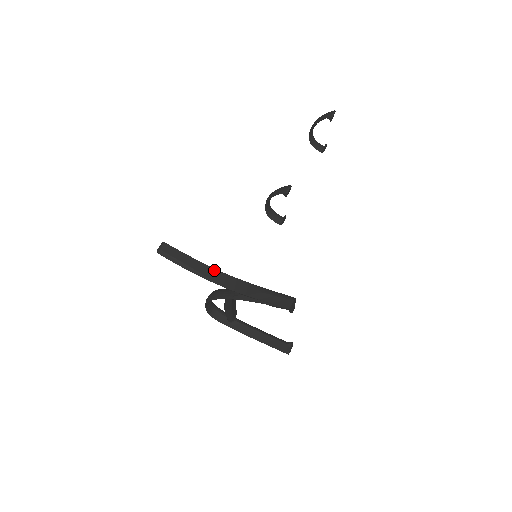
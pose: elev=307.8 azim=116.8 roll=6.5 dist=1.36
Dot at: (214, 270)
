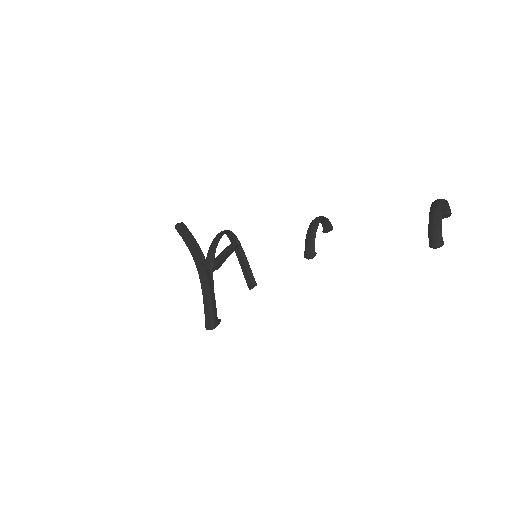
Dot at: (201, 263)
